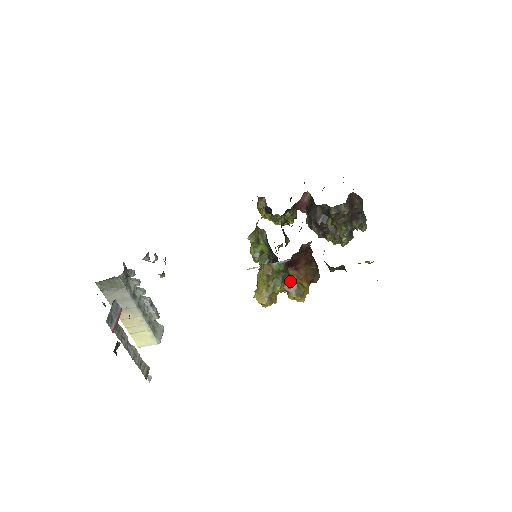
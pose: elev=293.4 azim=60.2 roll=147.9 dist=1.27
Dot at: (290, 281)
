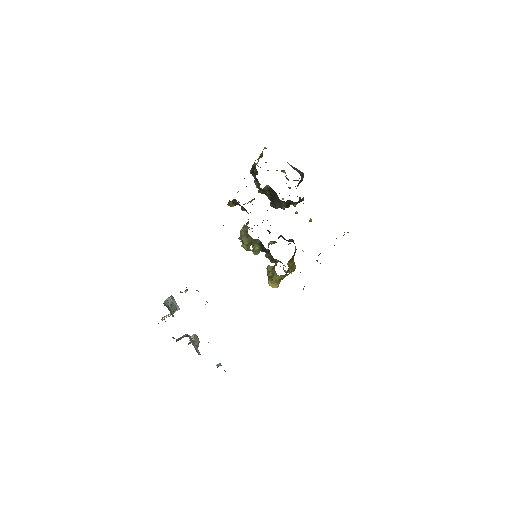
Dot at: (289, 269)
